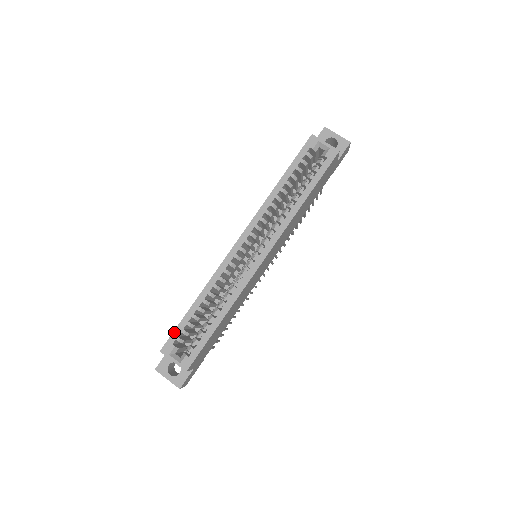
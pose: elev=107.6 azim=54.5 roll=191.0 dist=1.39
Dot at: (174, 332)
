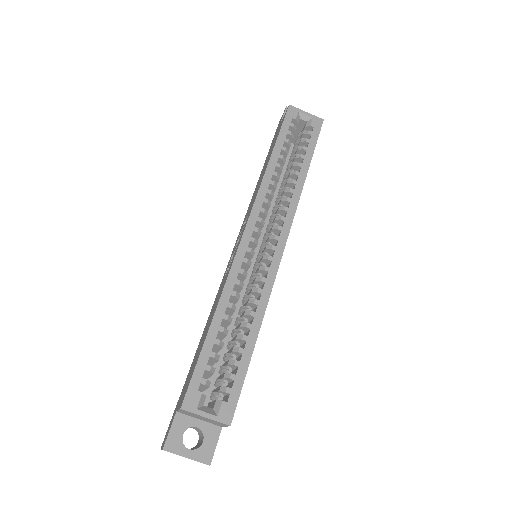
Dot at: (195, 372)
